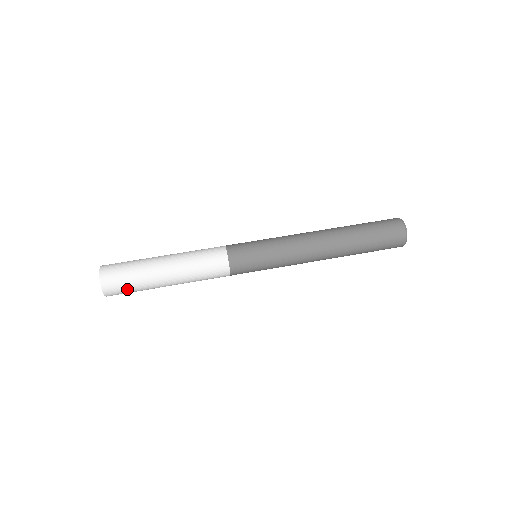
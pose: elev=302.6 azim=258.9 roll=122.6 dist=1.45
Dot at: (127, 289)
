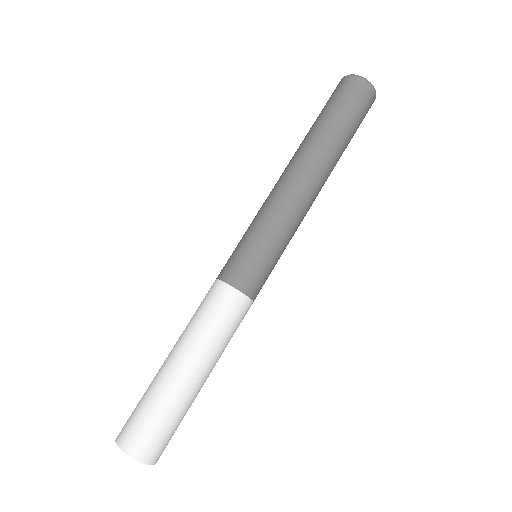
Dot at: occluded
